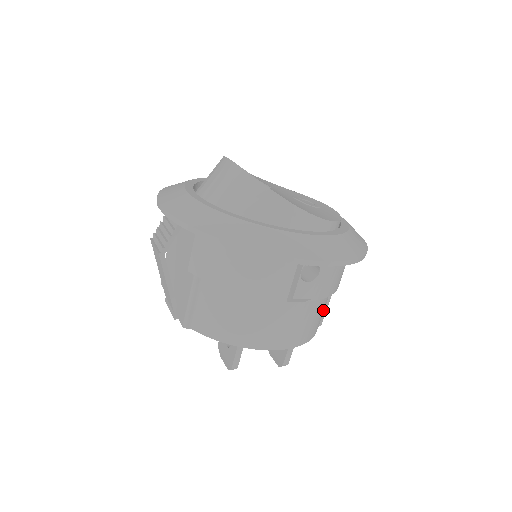
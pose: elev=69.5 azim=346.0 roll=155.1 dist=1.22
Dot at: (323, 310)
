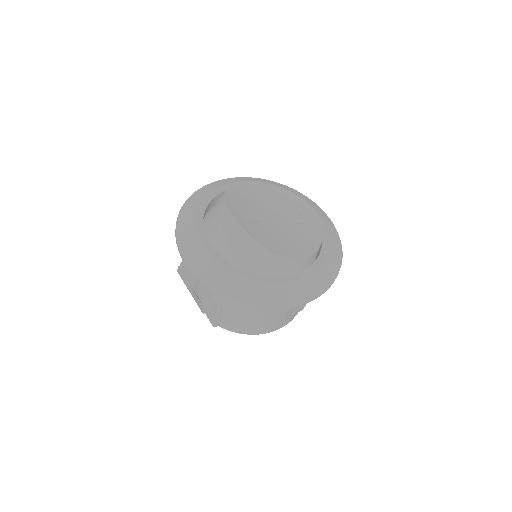
Dot at: occluded
